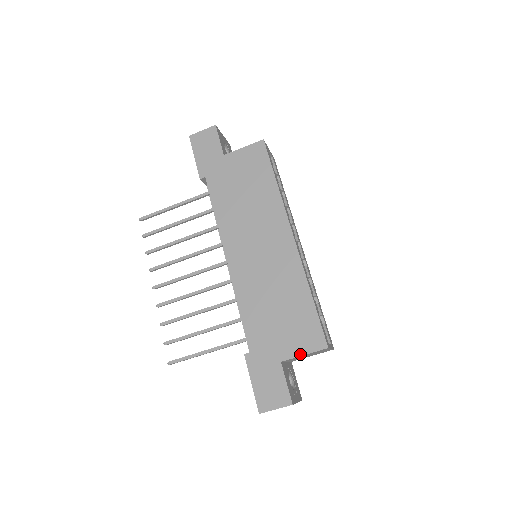
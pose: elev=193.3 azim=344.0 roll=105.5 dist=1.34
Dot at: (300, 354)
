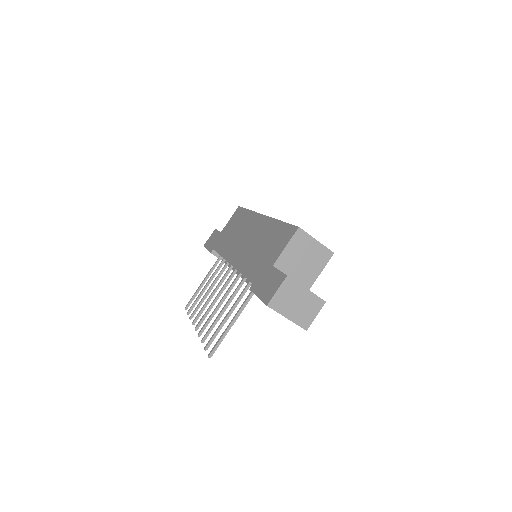
Dot at: (283, 249)
